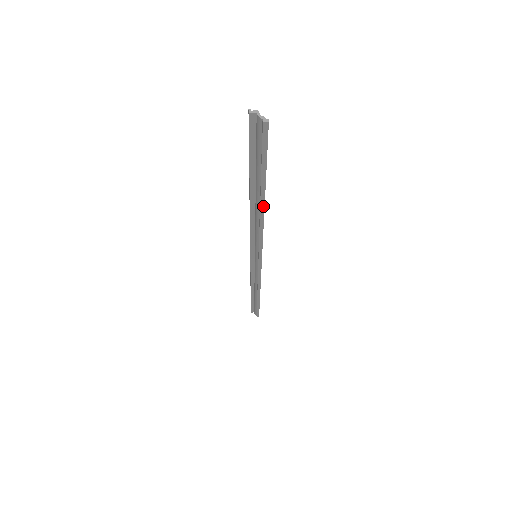
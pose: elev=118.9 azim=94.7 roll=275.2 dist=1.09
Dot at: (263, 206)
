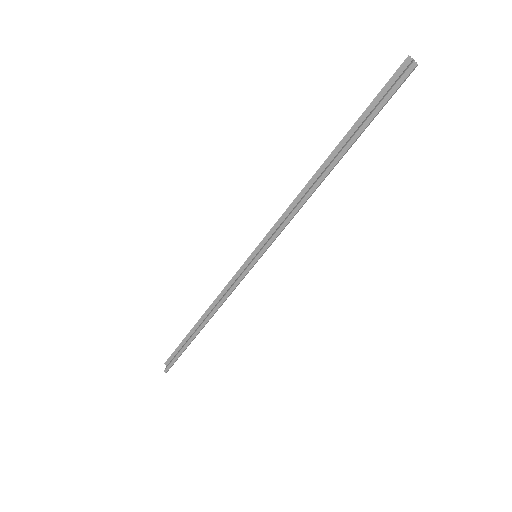
Dot at: (327, 173)
